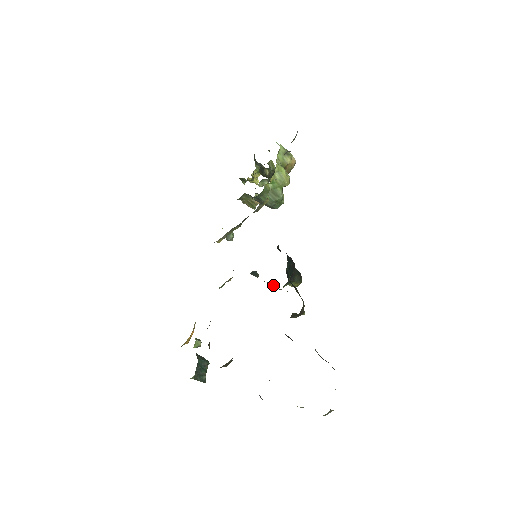
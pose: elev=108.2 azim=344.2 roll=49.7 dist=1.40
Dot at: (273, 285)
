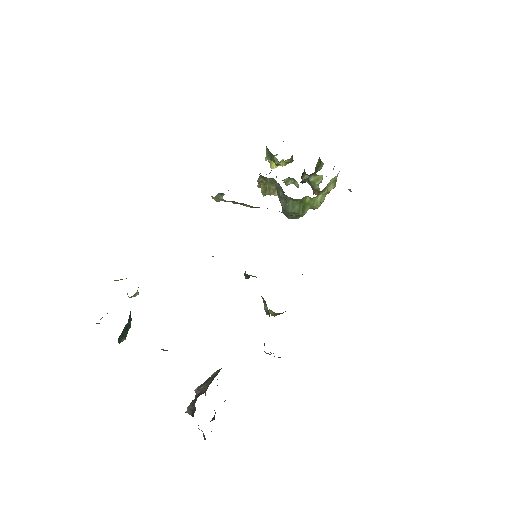
Dot at: (264, 305)
